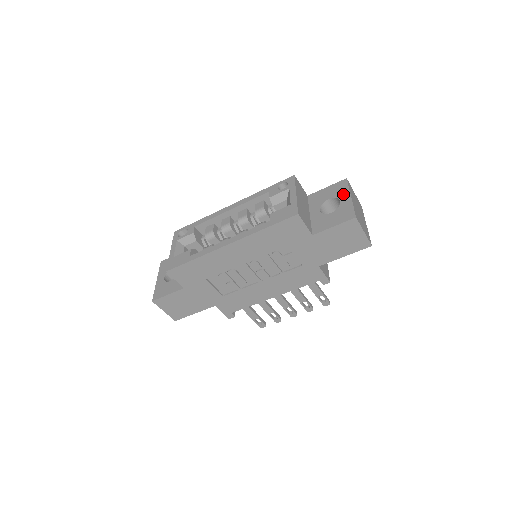
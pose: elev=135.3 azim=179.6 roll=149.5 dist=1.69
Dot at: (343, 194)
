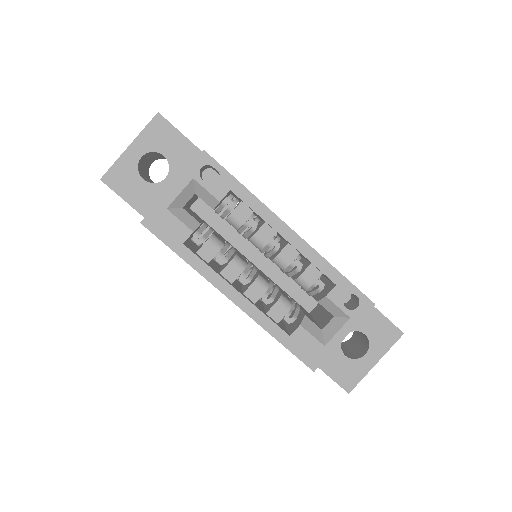
Dot at: (378, 350)
